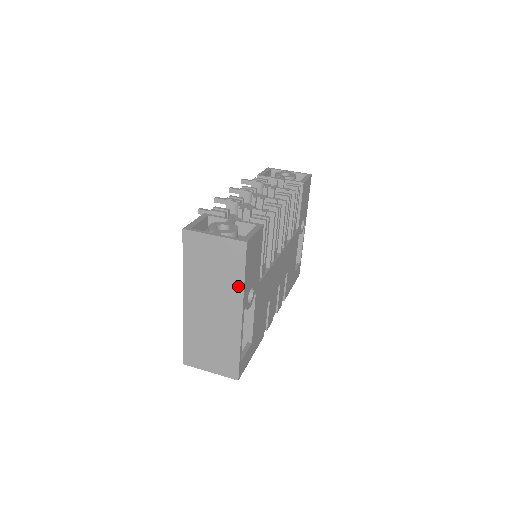
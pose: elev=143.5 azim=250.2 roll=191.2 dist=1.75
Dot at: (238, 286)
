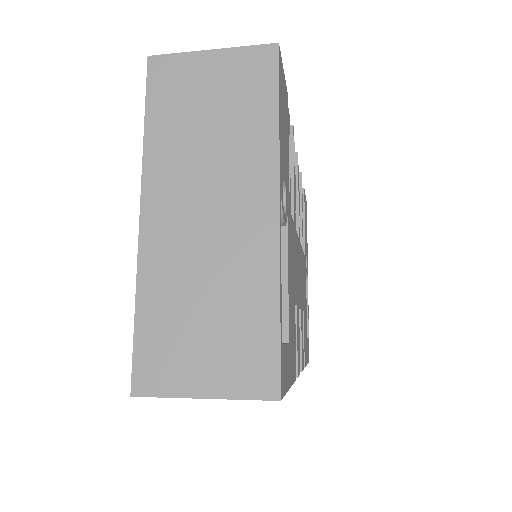
Dot at: (266, 138)
